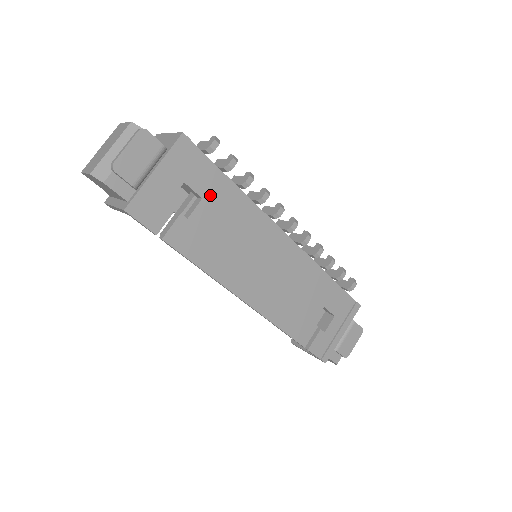
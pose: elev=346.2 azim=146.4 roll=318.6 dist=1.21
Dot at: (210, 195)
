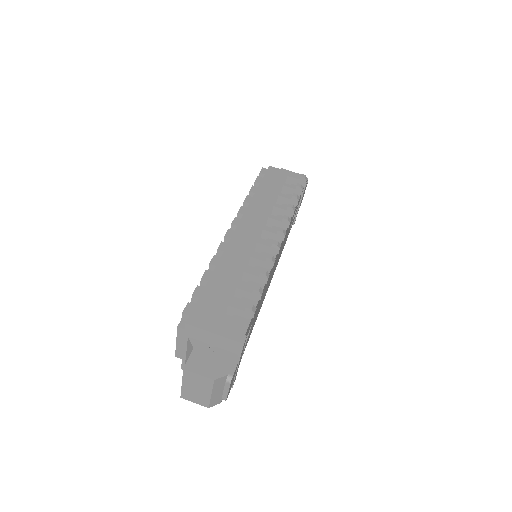
Dot at: (254, 316)
